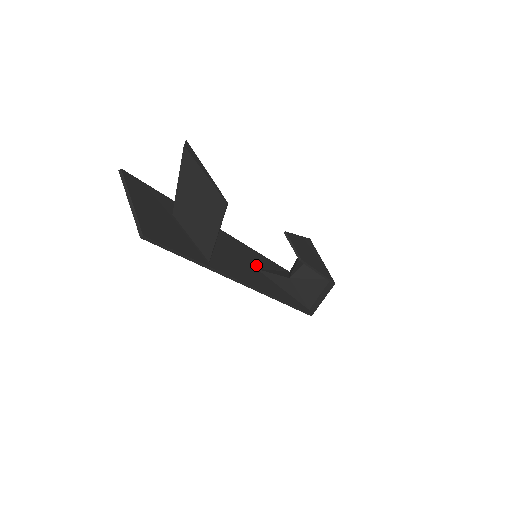
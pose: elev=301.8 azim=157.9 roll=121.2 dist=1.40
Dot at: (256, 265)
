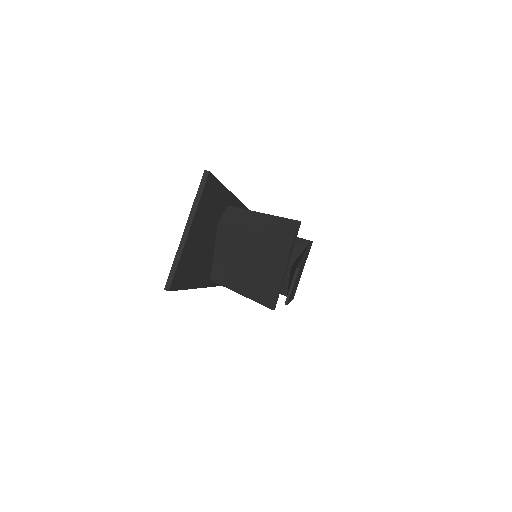
Dot at: occluded
